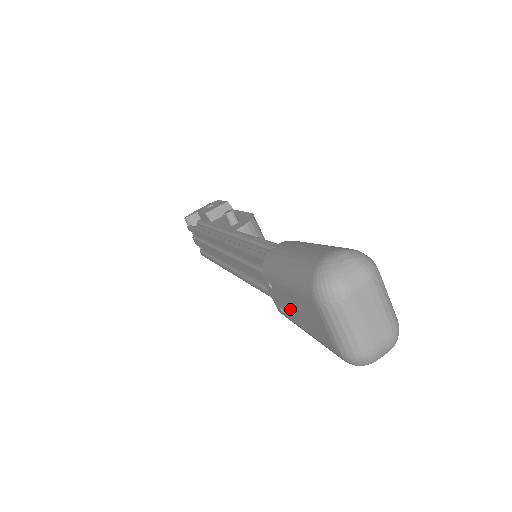
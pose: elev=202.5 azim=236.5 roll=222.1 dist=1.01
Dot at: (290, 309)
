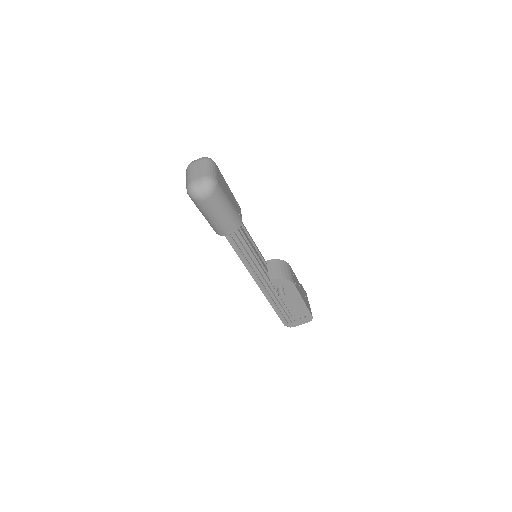
Dot at: occluded
